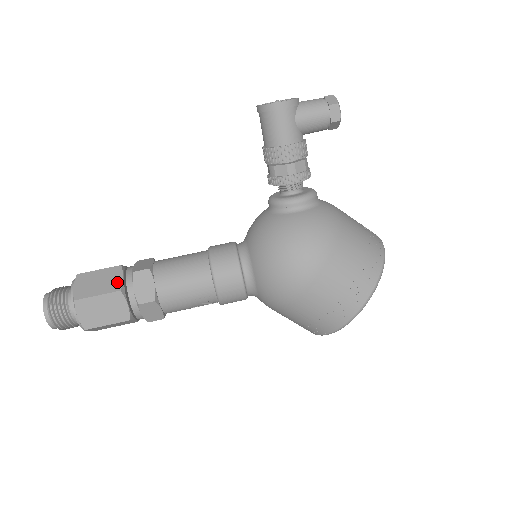
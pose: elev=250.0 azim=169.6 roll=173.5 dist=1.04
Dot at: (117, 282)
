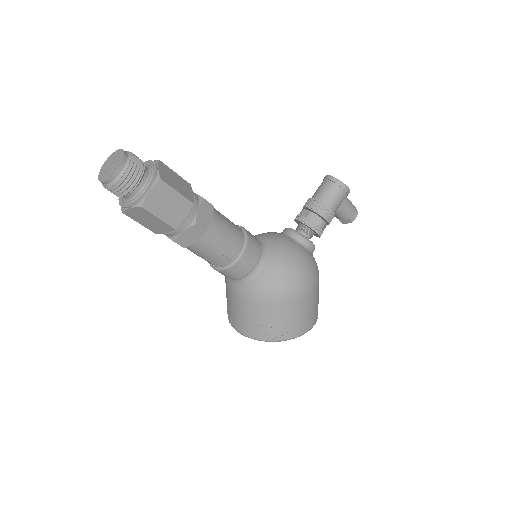
Dot at: (190, 195)
